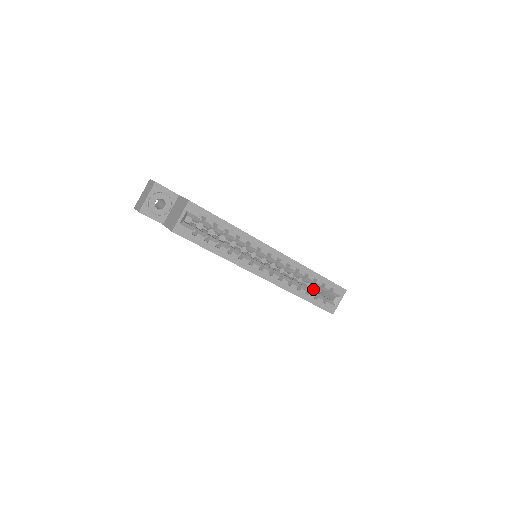
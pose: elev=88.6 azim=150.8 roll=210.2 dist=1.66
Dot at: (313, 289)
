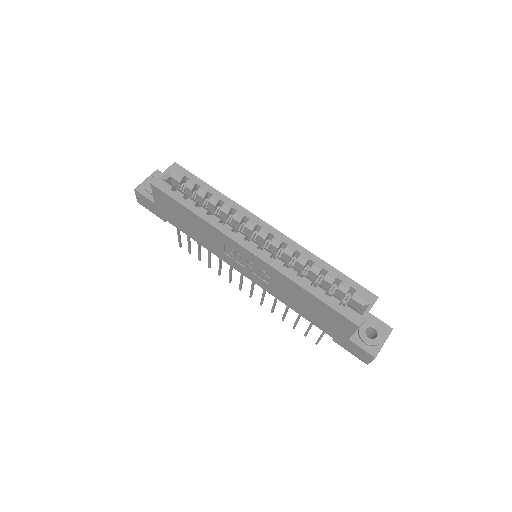
Dot at: (329, 295)
